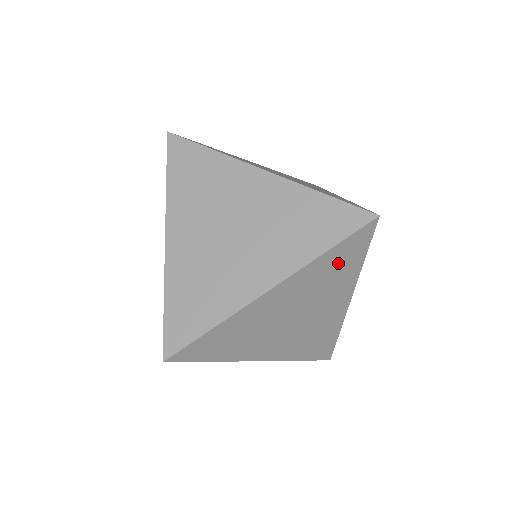
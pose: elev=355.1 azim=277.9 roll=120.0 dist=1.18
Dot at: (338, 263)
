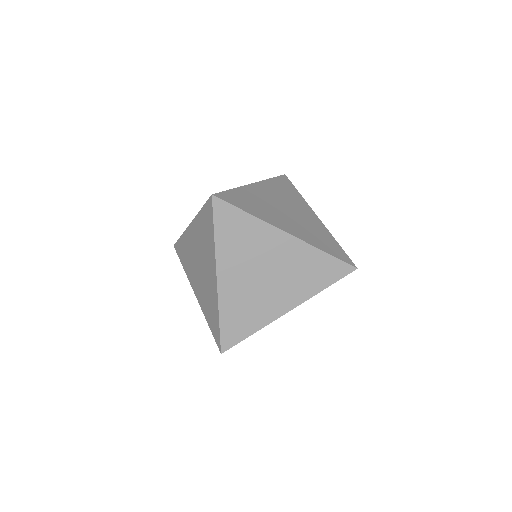
Dot at: occluded
